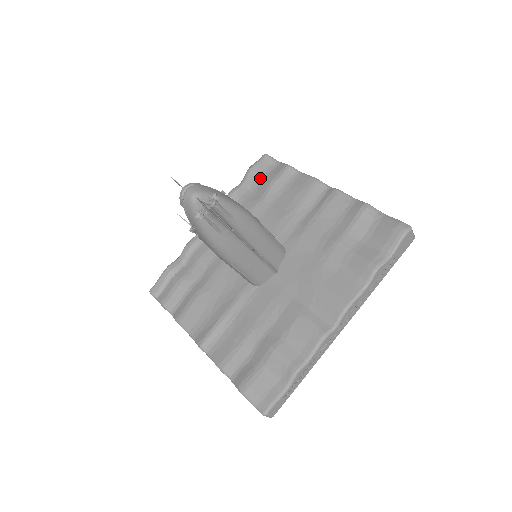
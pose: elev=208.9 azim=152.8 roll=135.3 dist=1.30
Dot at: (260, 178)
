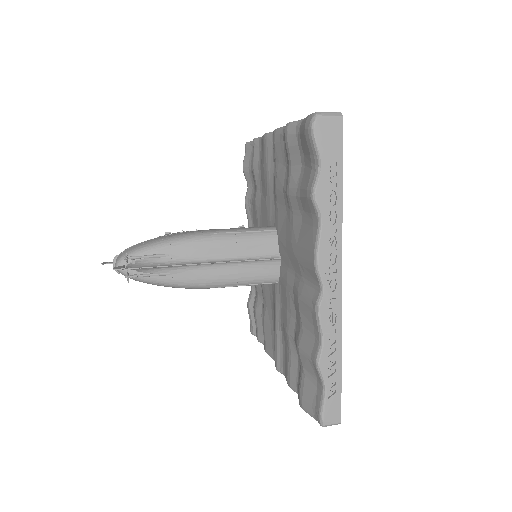
Dot at: (250, 170)
